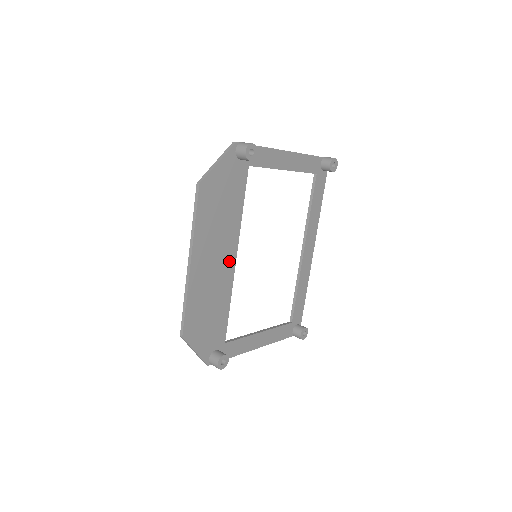
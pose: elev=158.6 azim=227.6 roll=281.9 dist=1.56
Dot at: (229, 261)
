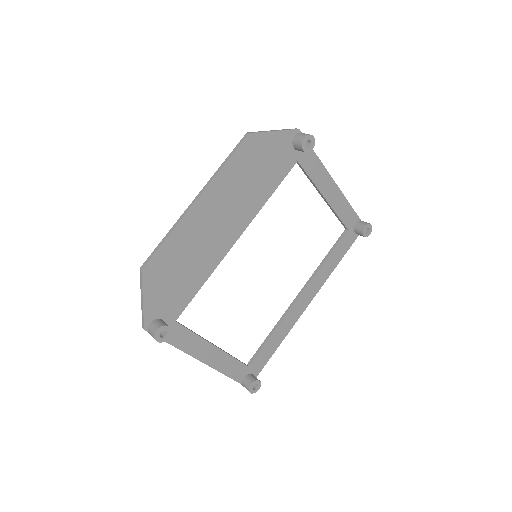
Dot at: (230, 235)
